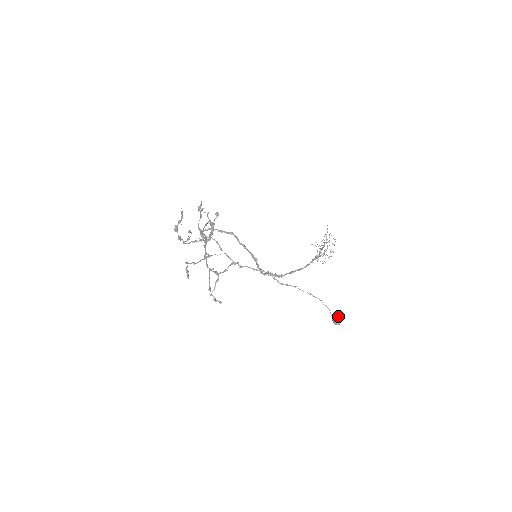
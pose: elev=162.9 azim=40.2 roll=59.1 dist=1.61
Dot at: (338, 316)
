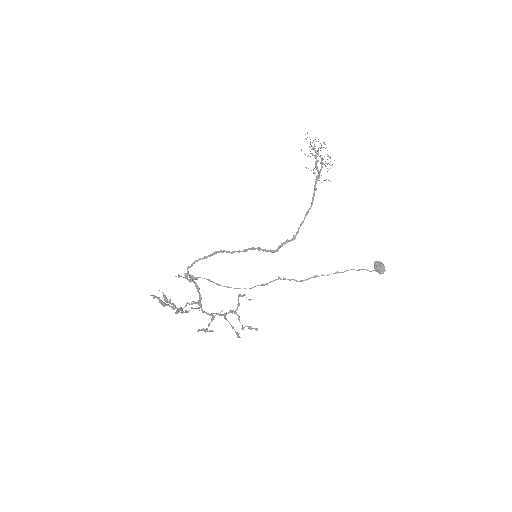
Dot at: (379, 265)
